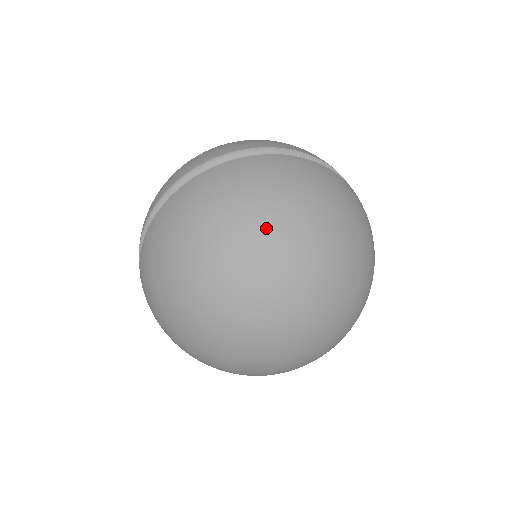
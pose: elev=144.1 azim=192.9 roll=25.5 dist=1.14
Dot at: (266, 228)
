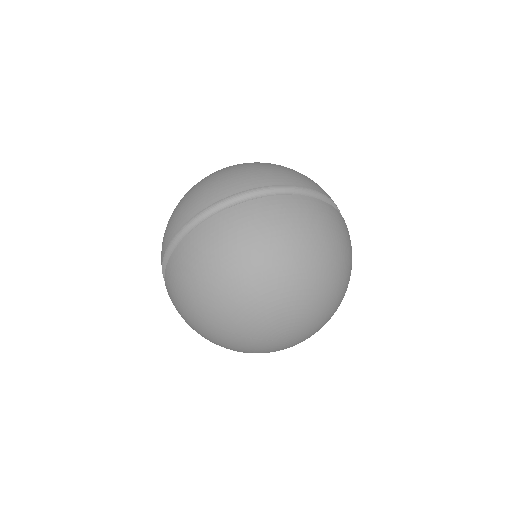
Dot at: (254, 274)
